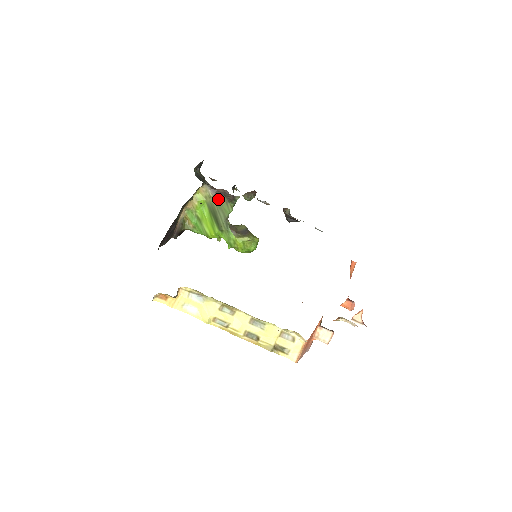
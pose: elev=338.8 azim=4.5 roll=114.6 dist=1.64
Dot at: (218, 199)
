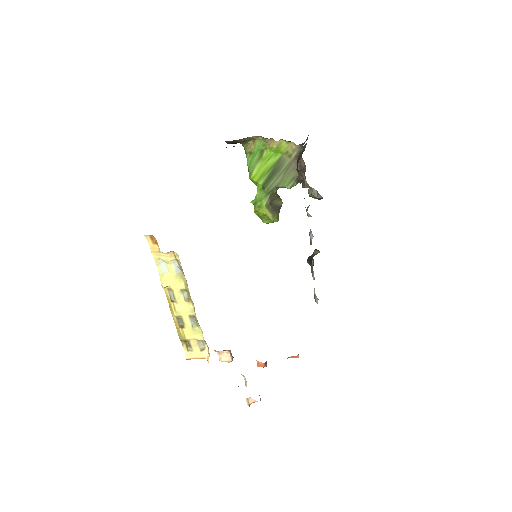
Dot at: (292, 167)
